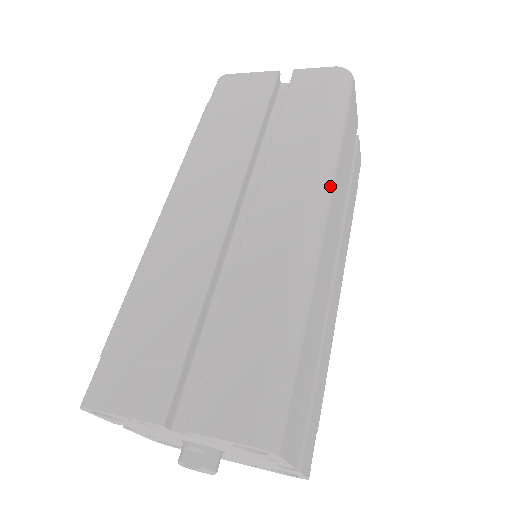
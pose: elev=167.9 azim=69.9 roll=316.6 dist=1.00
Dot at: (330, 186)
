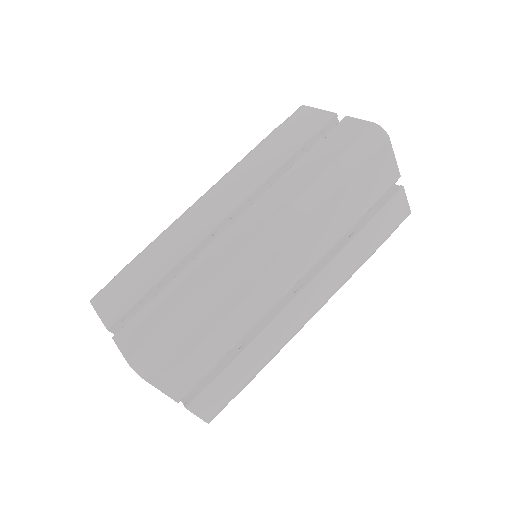
Dot at: (295, 224)
